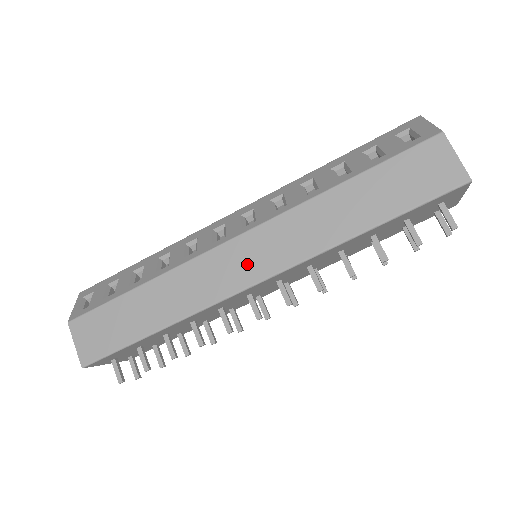
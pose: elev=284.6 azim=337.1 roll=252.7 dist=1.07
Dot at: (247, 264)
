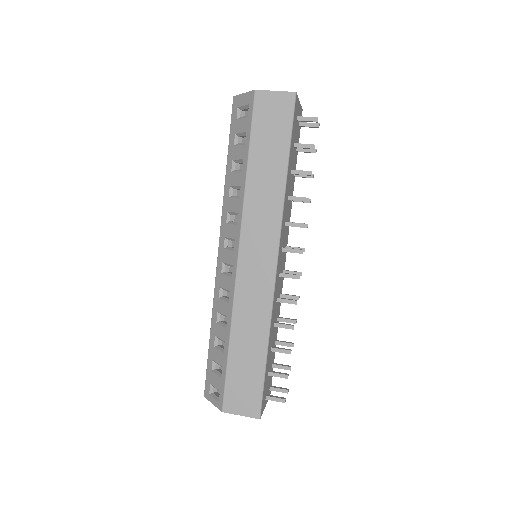
Dot at: (260, 261)
